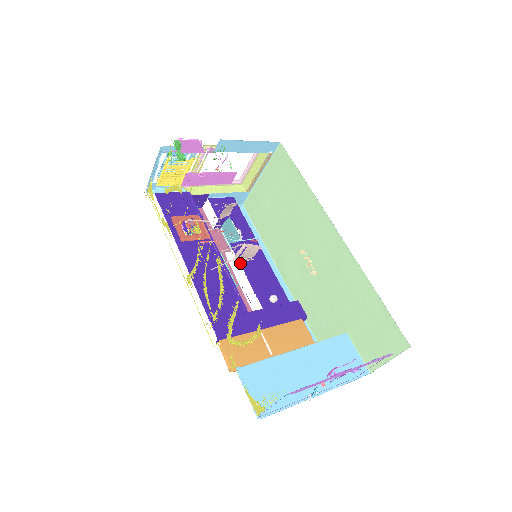
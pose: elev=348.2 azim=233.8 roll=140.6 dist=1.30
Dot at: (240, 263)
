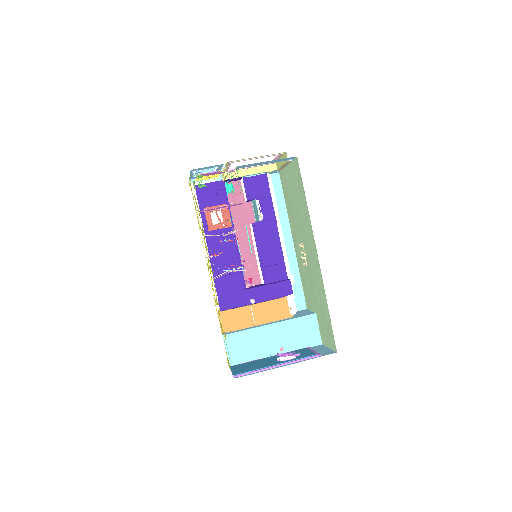
Dot at: occluded
